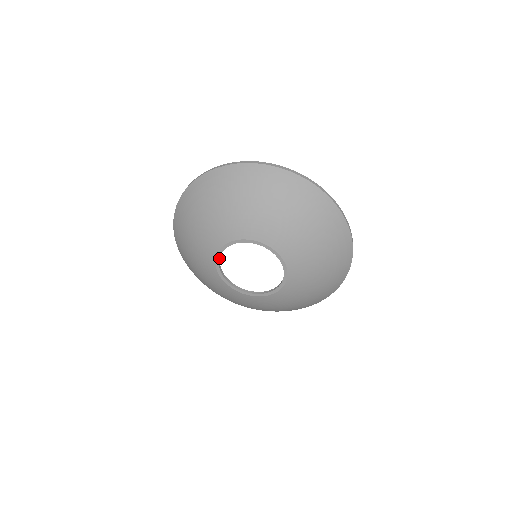
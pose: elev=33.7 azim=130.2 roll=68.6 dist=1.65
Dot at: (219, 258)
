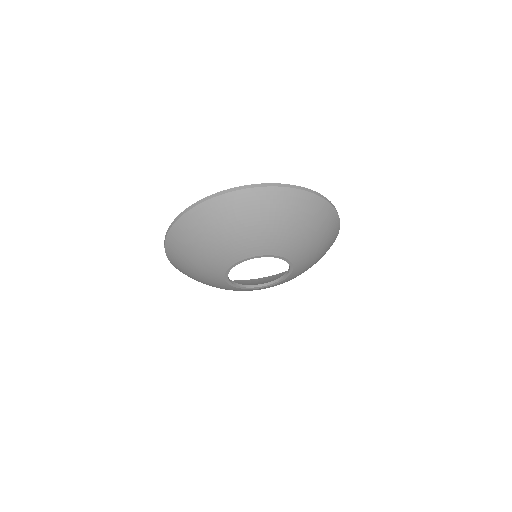
Dot at: (227, 276)
